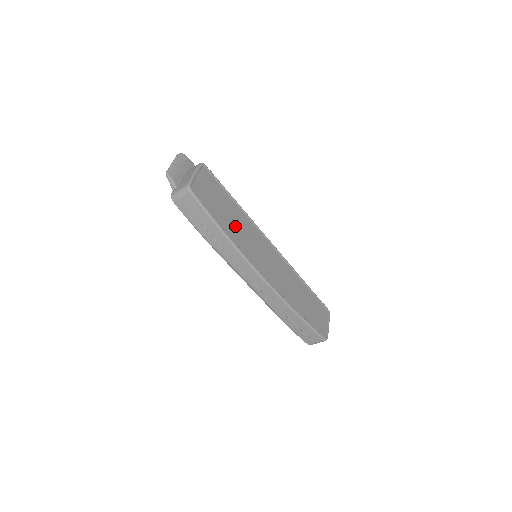
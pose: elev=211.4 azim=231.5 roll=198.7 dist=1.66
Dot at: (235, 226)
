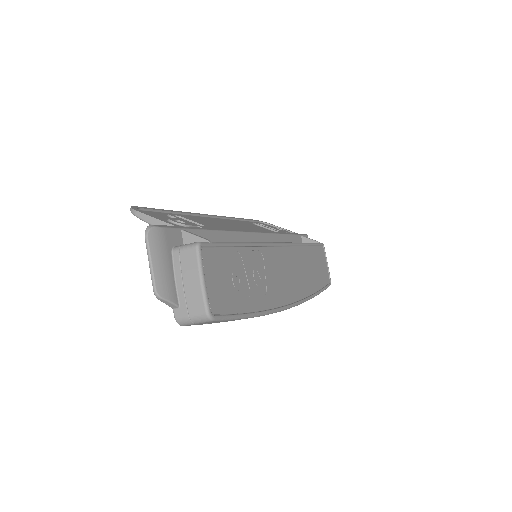
Dot at: (254, 284)
